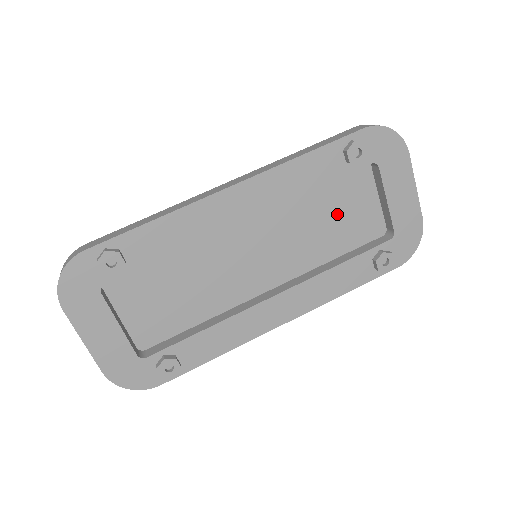
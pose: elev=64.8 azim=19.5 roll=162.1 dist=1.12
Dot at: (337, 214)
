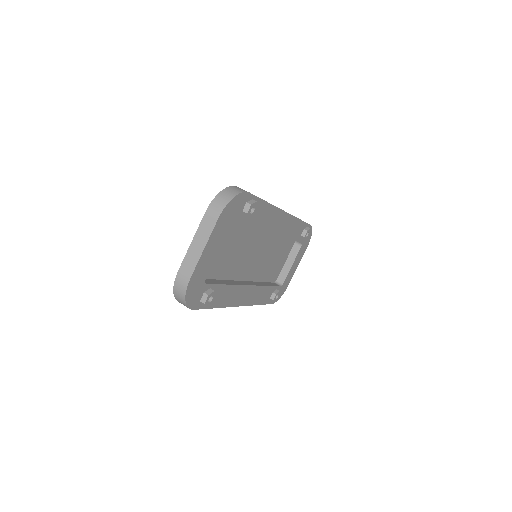
Dot at: (277, 258)
